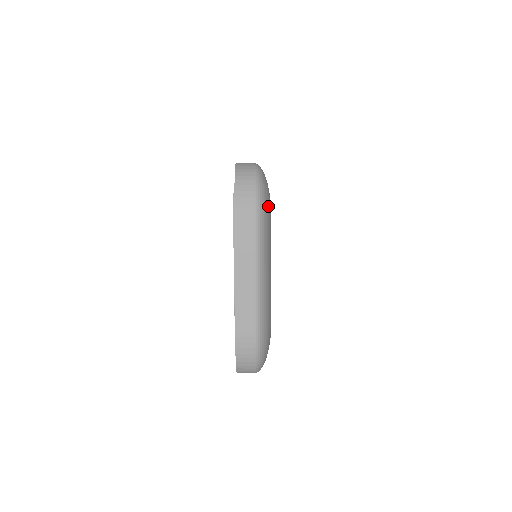
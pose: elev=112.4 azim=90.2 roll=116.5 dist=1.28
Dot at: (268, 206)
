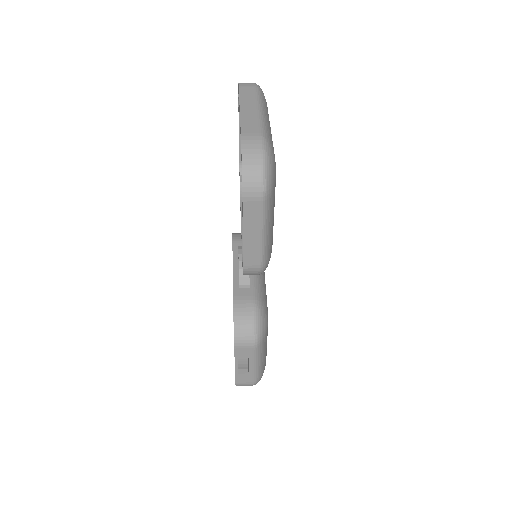
Dot at: (265, 99)
